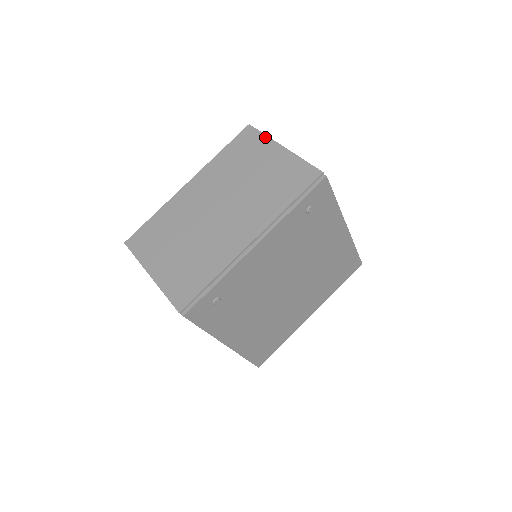
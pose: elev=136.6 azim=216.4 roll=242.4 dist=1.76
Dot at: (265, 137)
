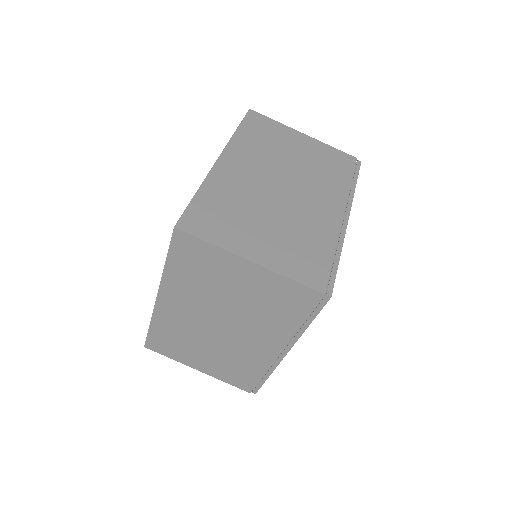
Dot at: (214, 248)
